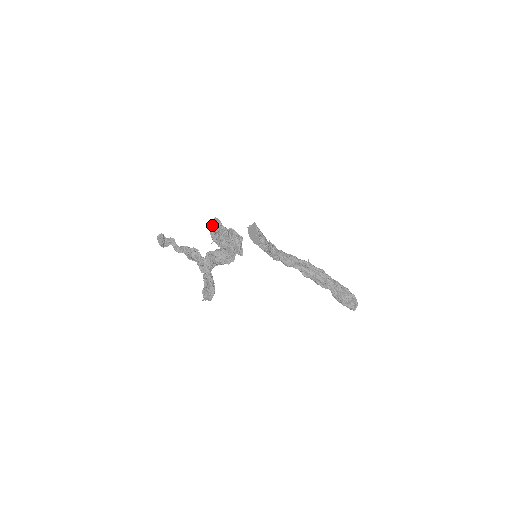
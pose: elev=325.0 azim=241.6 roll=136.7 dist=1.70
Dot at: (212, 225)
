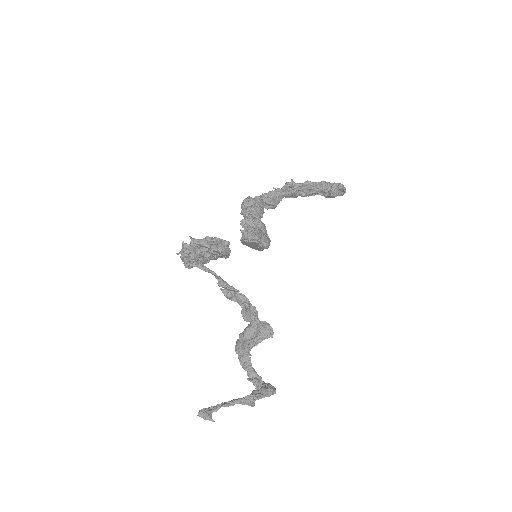
Dot at: (187, 261)
